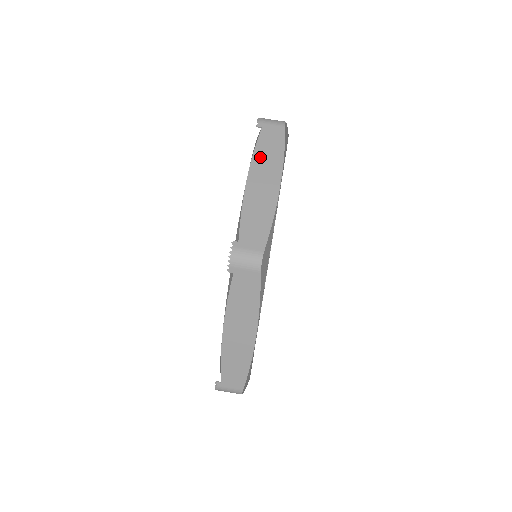
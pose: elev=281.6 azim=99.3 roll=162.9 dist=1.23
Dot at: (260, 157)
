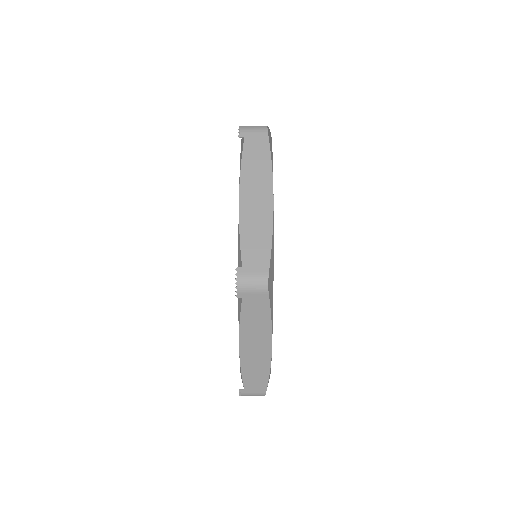
Dot at: occluded
